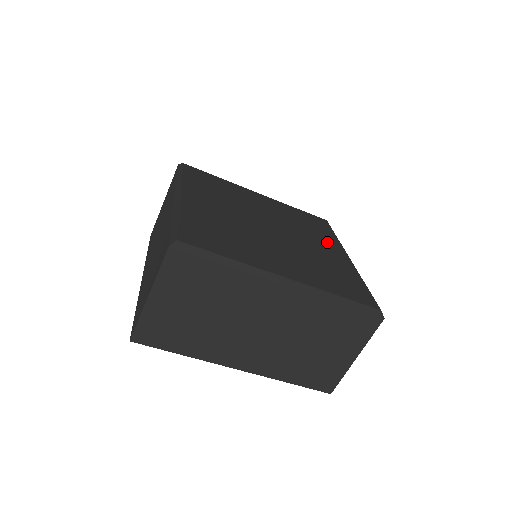
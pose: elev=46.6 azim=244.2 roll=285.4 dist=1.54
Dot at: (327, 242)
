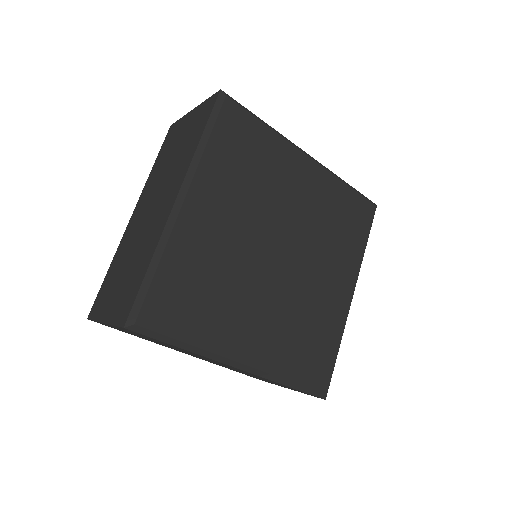
Dot at: (343, 266)
